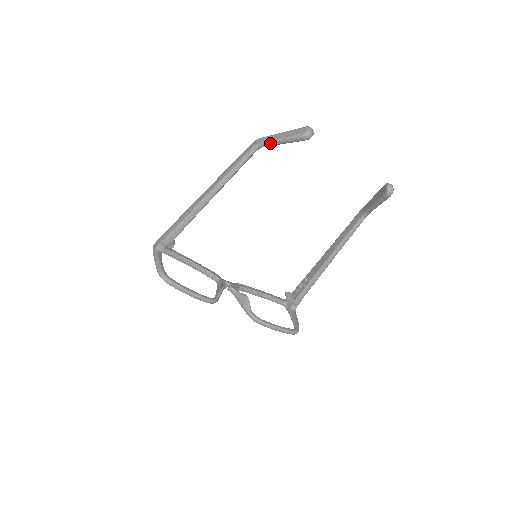
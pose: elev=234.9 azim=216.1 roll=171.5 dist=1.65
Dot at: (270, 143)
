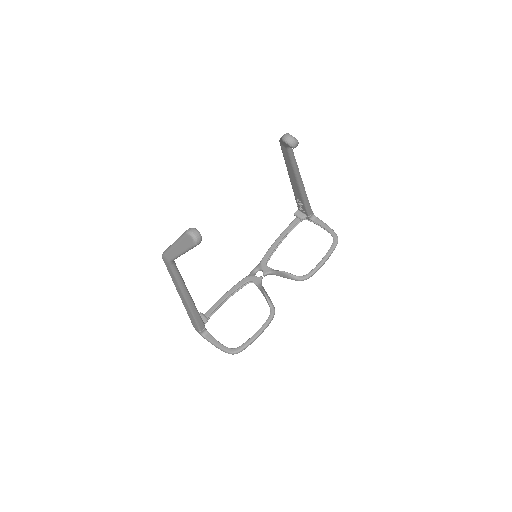
Dot at: occluded
